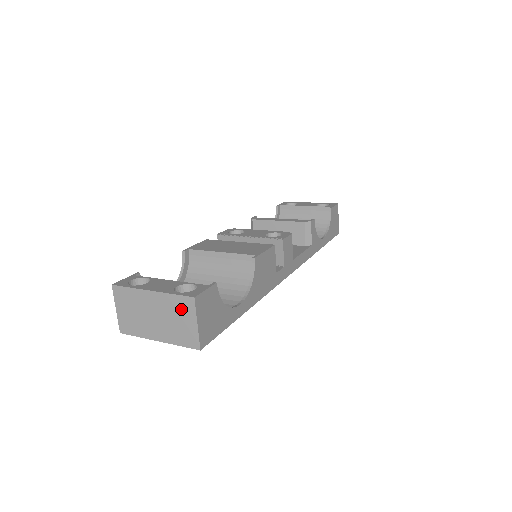
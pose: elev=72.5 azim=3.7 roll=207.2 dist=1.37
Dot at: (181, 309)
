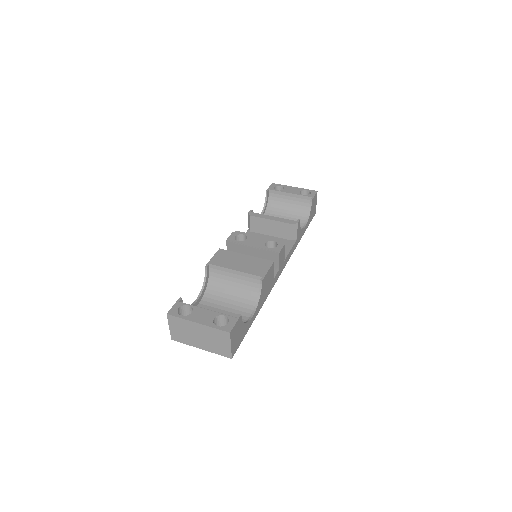
Dot at: (220, 337)
